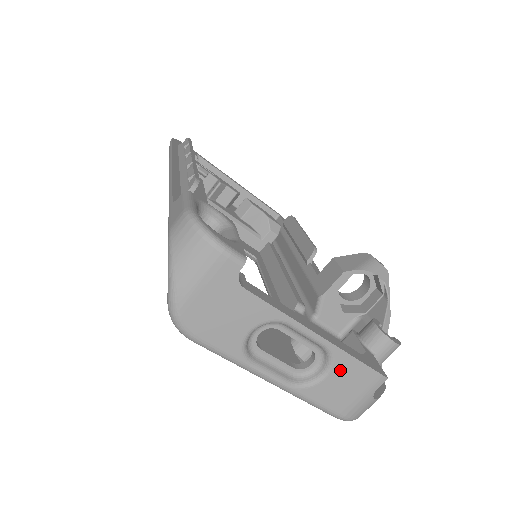
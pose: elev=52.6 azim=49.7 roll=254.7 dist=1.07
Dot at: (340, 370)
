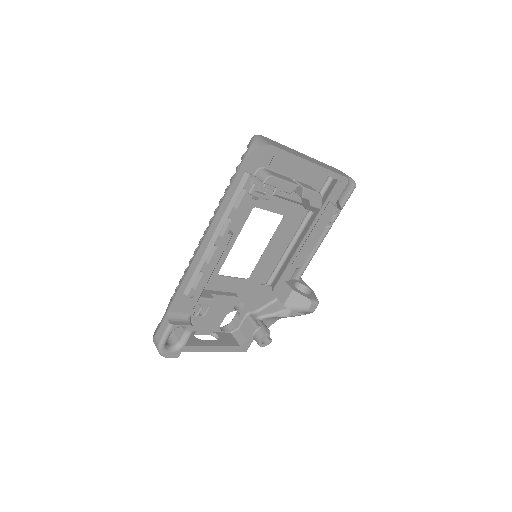
Dot at: occluded
